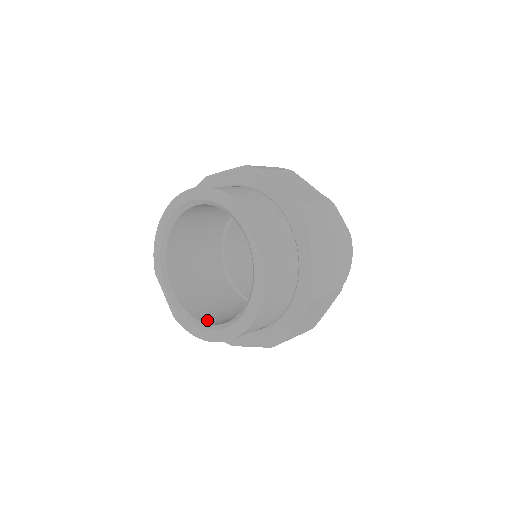
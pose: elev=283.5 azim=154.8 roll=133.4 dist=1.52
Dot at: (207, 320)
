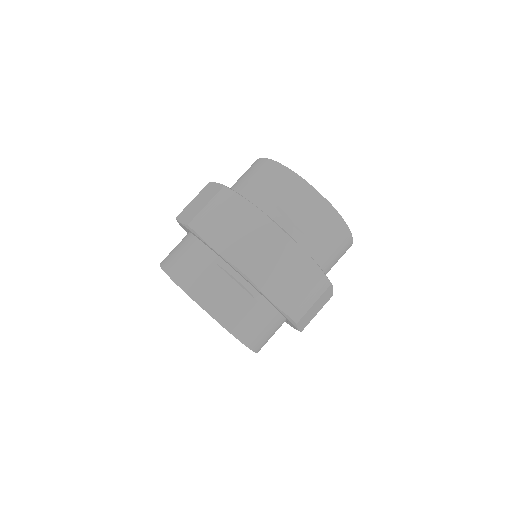
Dot at: occluded
